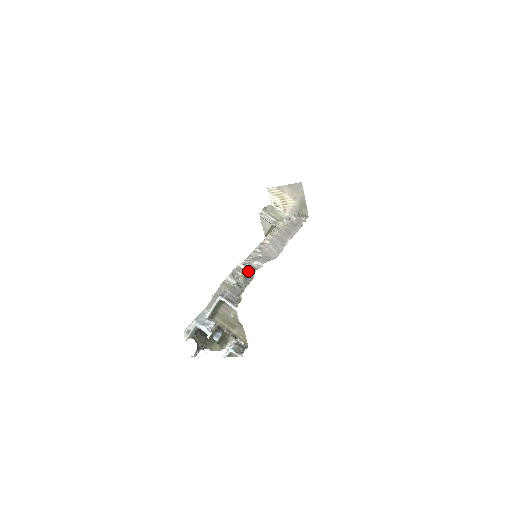
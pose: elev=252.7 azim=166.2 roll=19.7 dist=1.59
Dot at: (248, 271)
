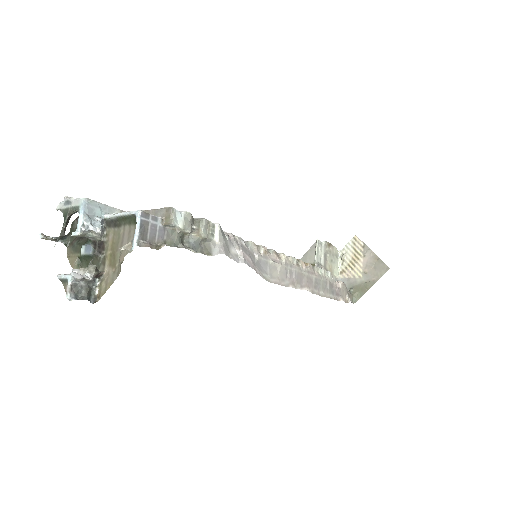
Dot at: (216, 242)
